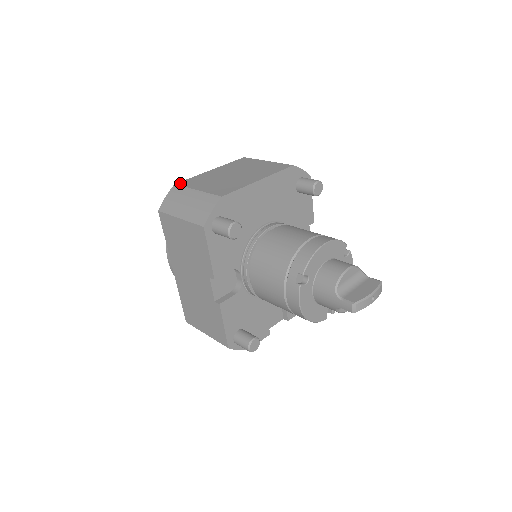
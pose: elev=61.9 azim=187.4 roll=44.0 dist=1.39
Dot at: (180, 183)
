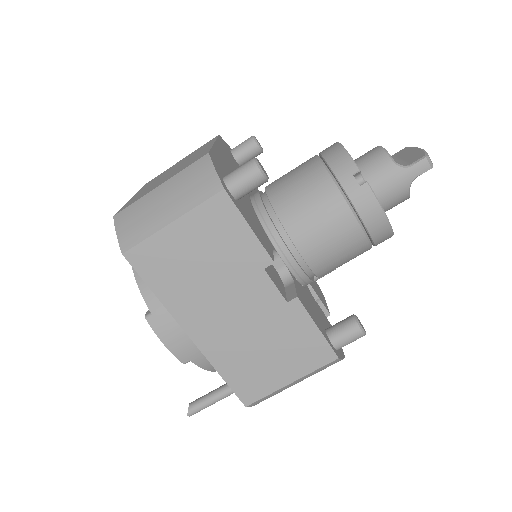
Dot at: (120, 210)
